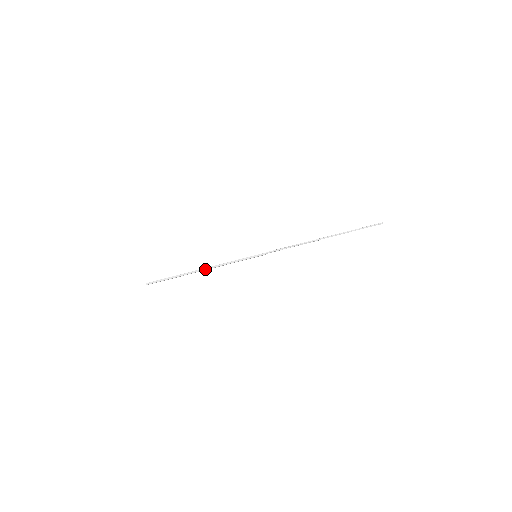
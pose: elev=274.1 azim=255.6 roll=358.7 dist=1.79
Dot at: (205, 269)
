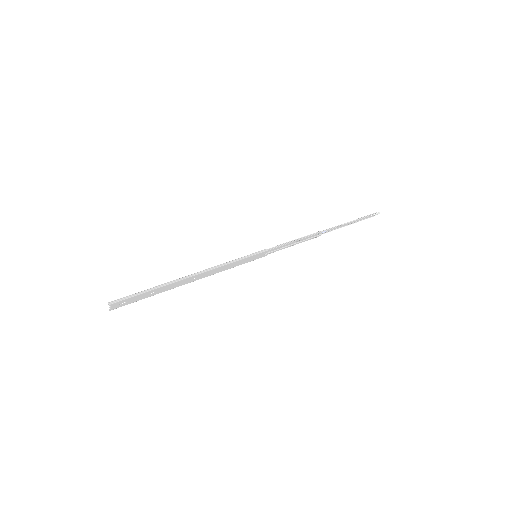
Dot at: (194, 274)
